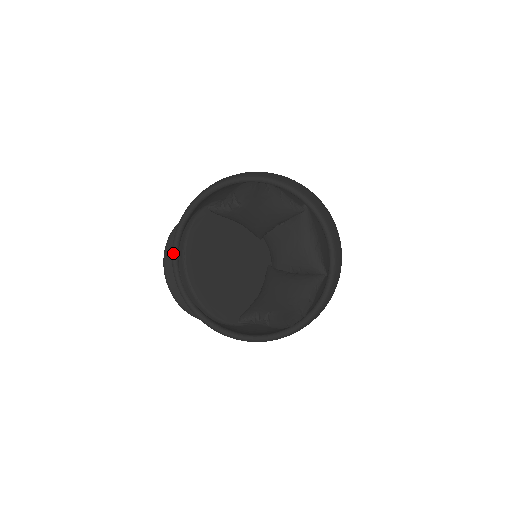
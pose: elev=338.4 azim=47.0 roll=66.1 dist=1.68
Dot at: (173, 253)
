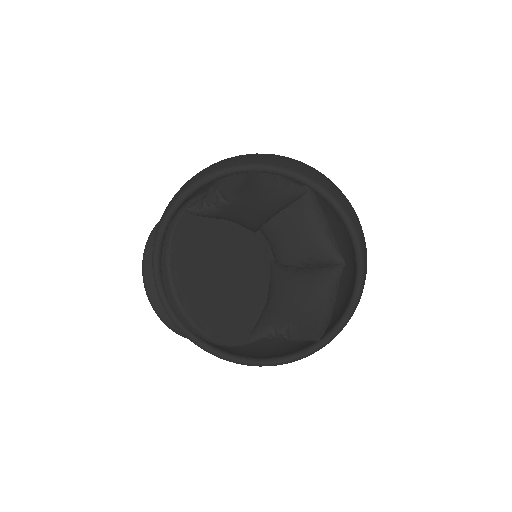
Dot at: (155, 278)
